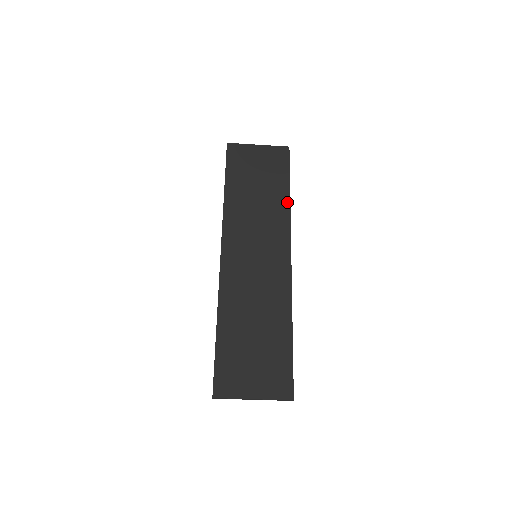
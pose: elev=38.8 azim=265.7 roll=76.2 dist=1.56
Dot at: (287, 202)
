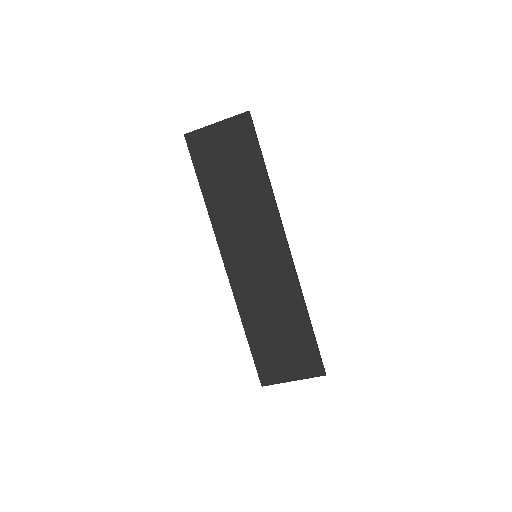
Dot at: (267, 186)
